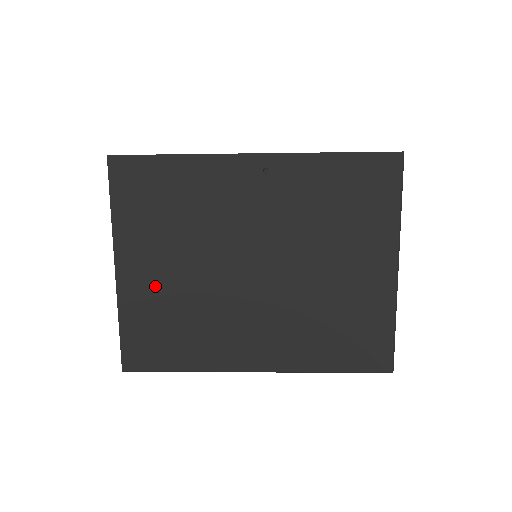
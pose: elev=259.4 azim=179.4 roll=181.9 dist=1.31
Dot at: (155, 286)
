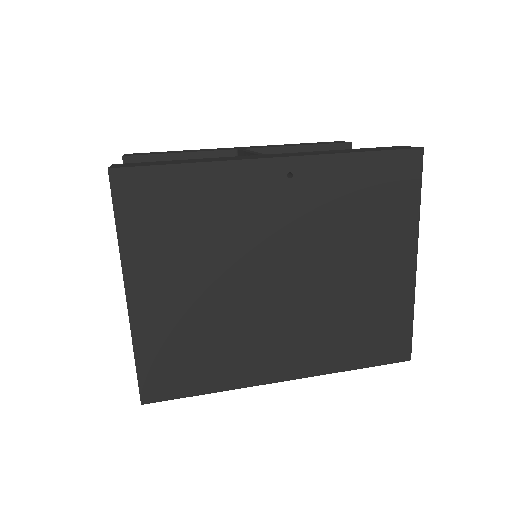
Dot at: (174, 310)
